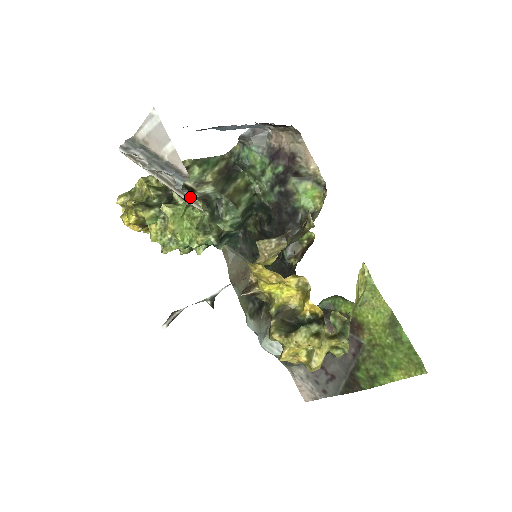
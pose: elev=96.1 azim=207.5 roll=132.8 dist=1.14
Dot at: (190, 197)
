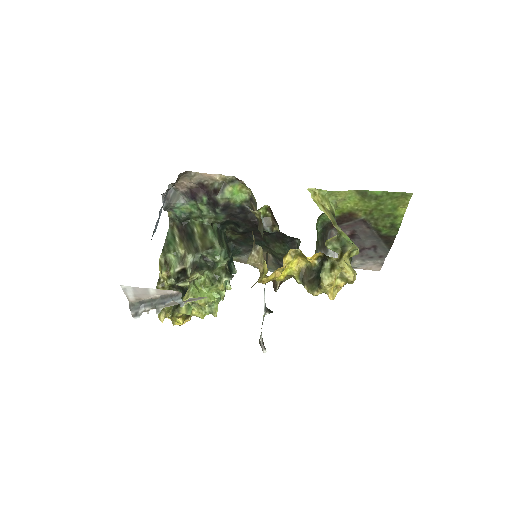
Dot at: (193, 299)
